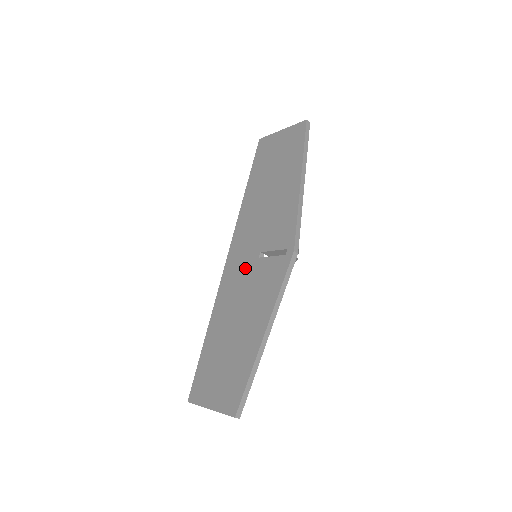
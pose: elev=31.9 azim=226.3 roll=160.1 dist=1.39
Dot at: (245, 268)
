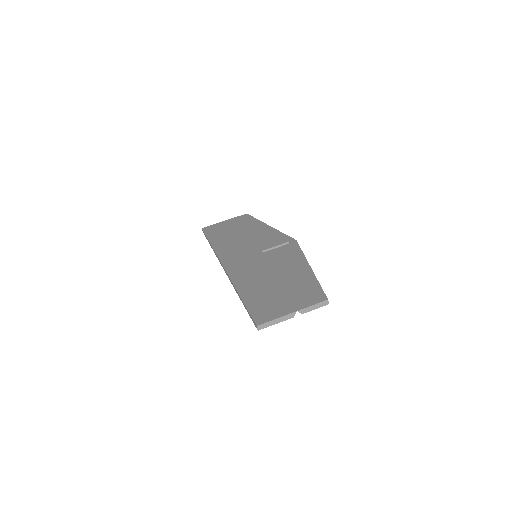
Dot at: (253, 259)
